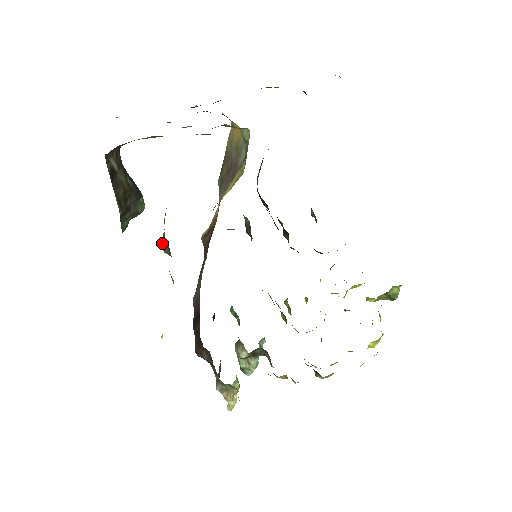
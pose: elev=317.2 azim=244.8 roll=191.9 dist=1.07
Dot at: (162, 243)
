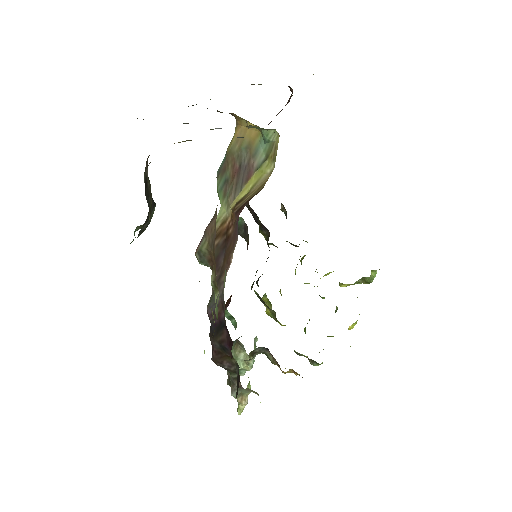
Dot at: (199, 254)
